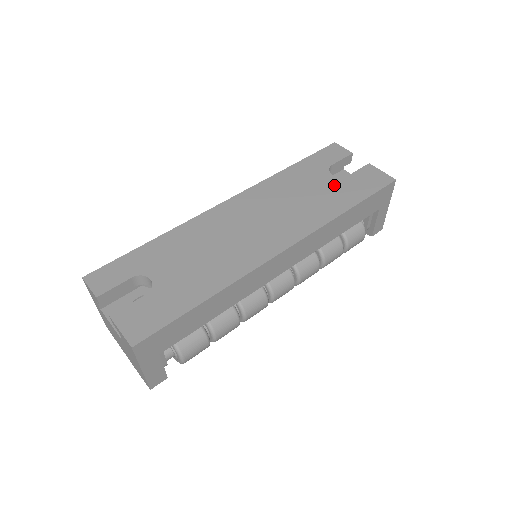
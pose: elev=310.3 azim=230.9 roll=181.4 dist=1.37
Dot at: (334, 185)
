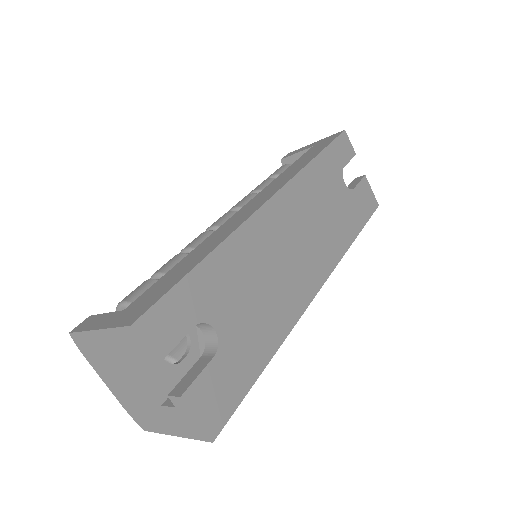
Dot at: (347, 200)
